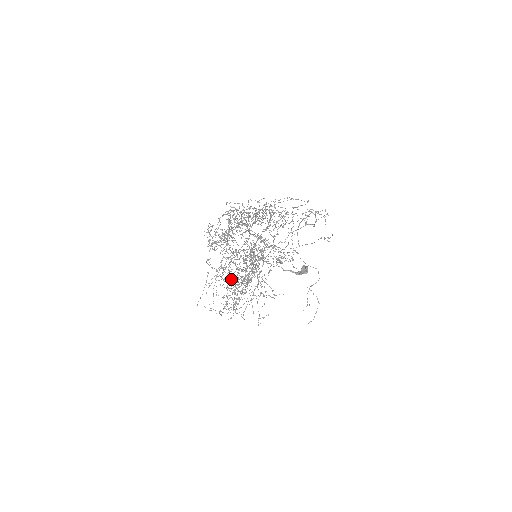
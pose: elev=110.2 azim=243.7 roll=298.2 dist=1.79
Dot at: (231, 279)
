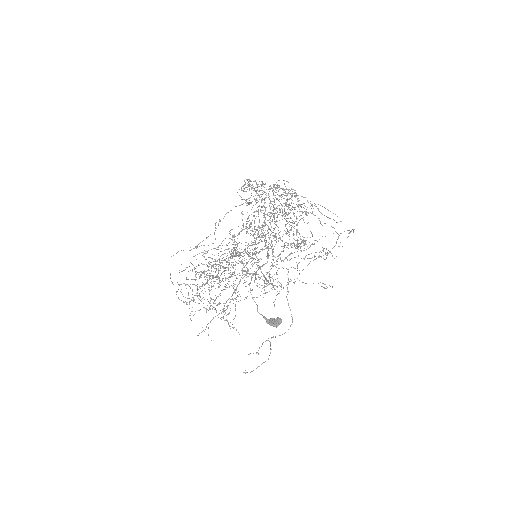
Dot at: occluded
